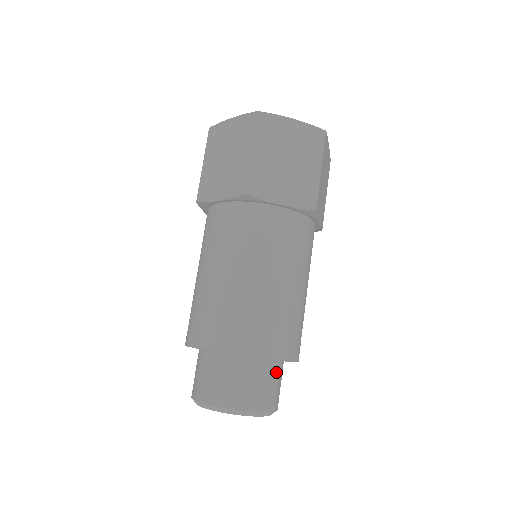
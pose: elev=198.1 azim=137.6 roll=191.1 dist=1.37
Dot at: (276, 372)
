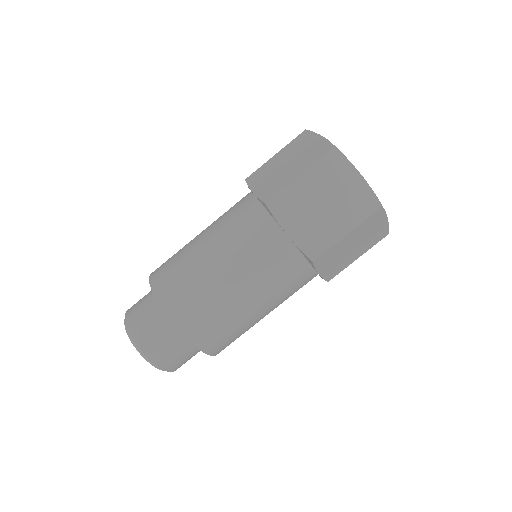
Dot at: (187, 347)
